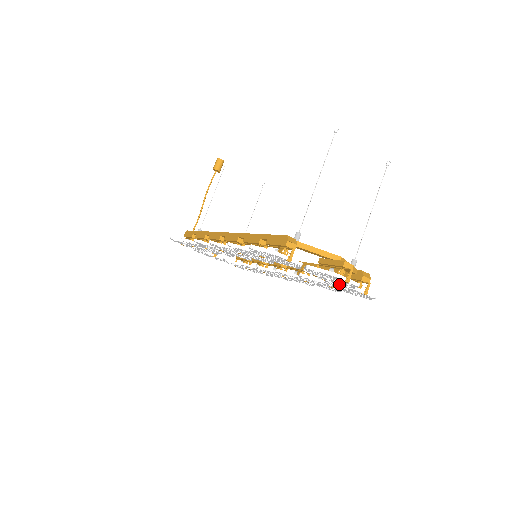
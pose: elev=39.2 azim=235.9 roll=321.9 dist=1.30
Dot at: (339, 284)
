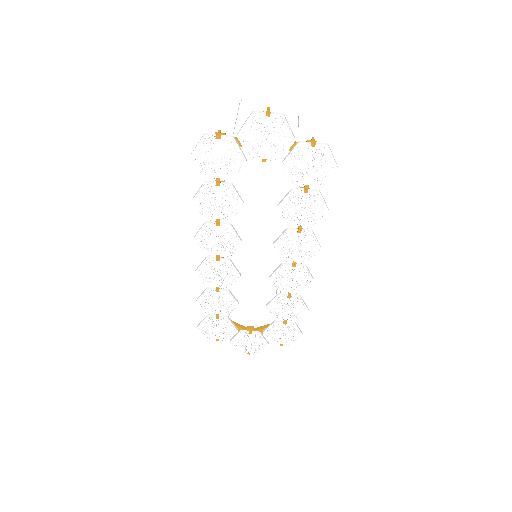
Dot at: (285, 150)
